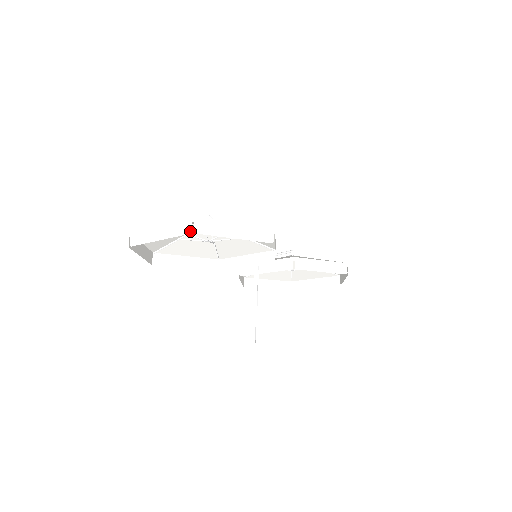
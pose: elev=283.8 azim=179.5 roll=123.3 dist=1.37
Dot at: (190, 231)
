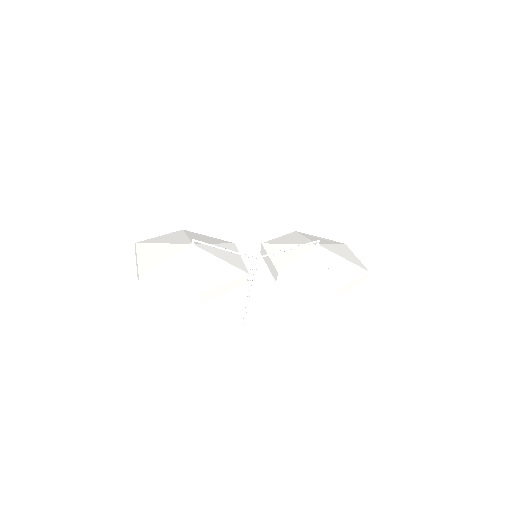
Dot at: occluded
